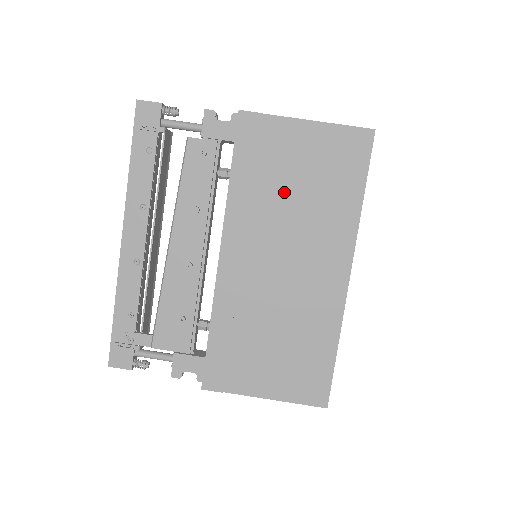
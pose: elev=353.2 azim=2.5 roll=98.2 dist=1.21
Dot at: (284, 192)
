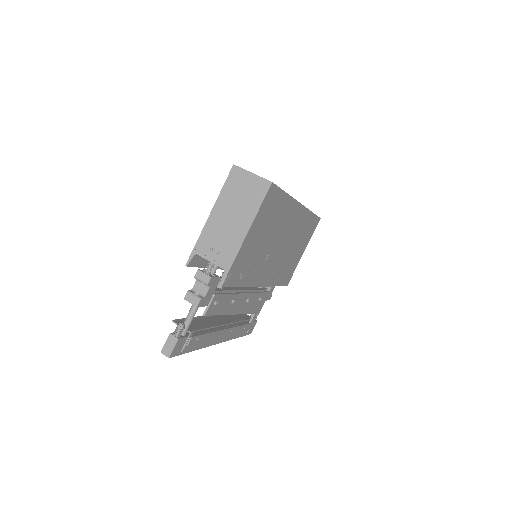
Dot at: (262, 249)
